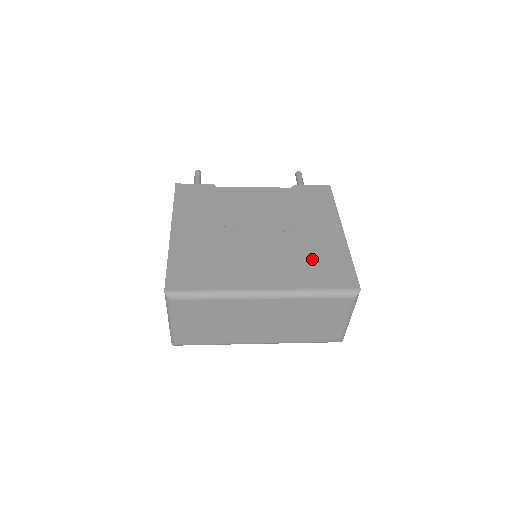
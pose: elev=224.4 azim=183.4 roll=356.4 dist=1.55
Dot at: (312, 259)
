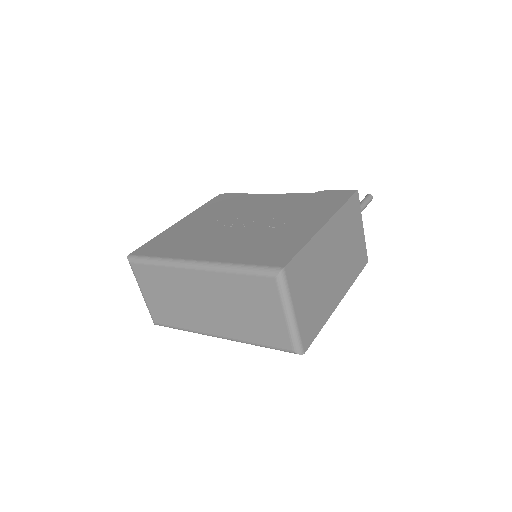
Dot at: (265, 242)
